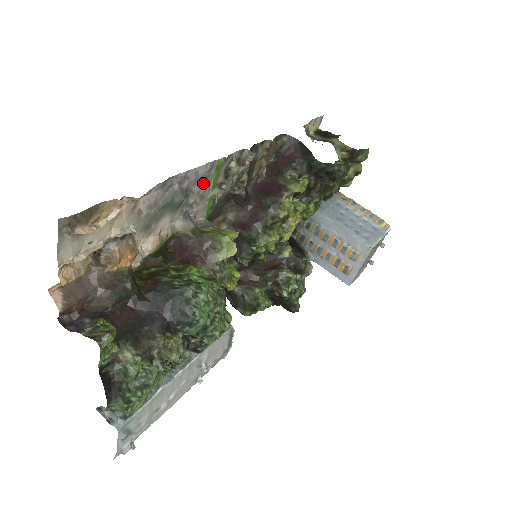
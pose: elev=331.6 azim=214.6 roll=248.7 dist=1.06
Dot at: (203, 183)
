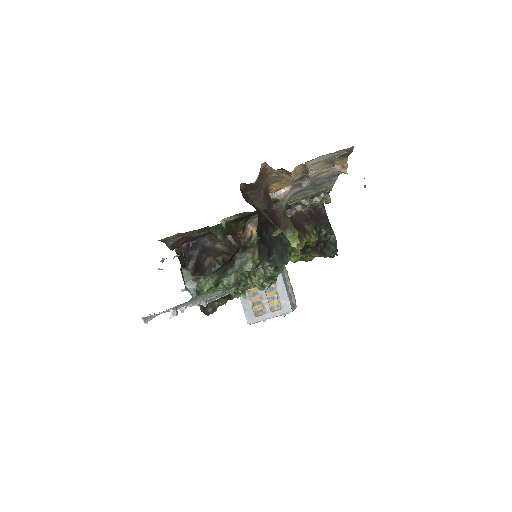
Dot at: (315, 190)
